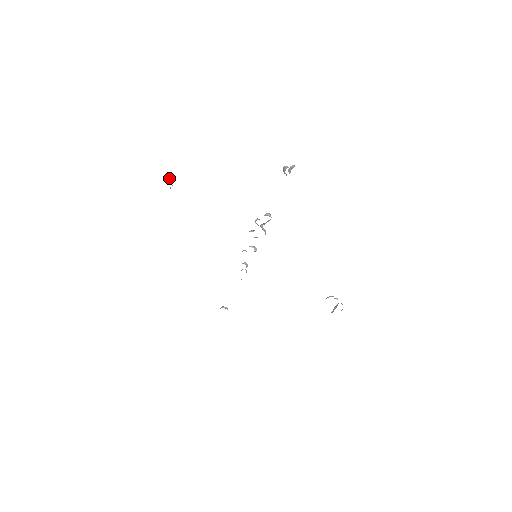
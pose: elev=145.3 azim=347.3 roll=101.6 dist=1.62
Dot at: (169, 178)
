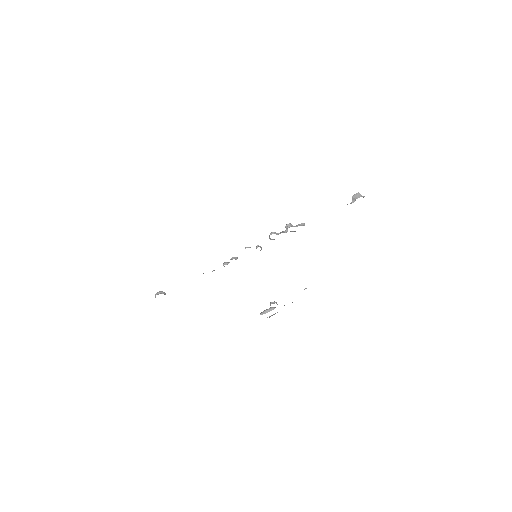
Dot at: occluded
